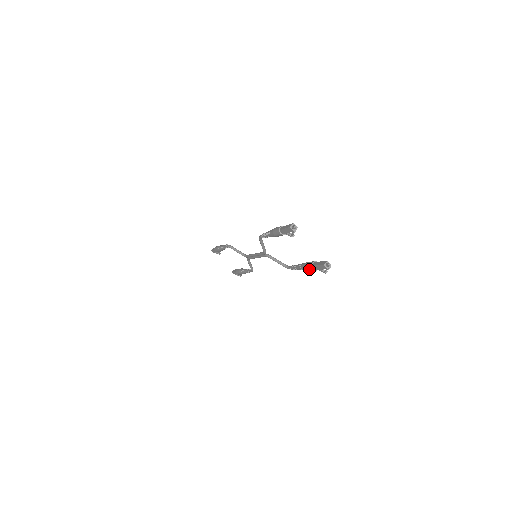
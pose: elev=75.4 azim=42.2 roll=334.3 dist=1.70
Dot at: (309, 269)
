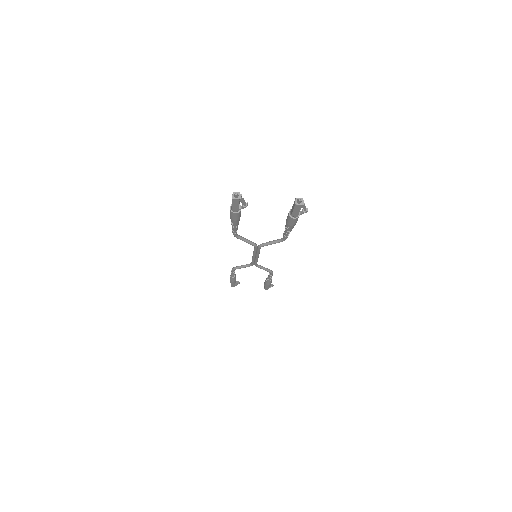
Dot at: (292, 222)
